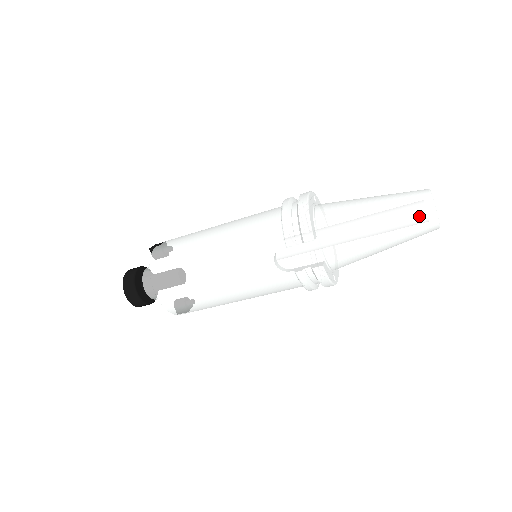
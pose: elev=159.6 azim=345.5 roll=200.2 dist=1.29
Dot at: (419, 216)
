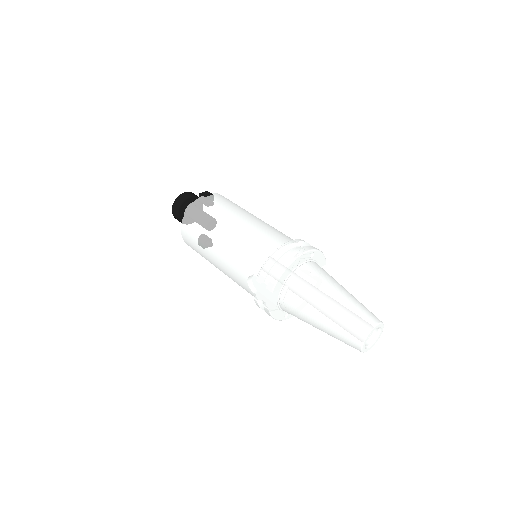
Dot at: (350, 337)
